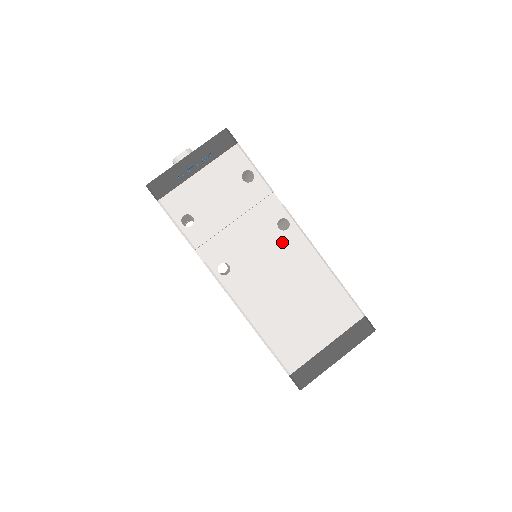
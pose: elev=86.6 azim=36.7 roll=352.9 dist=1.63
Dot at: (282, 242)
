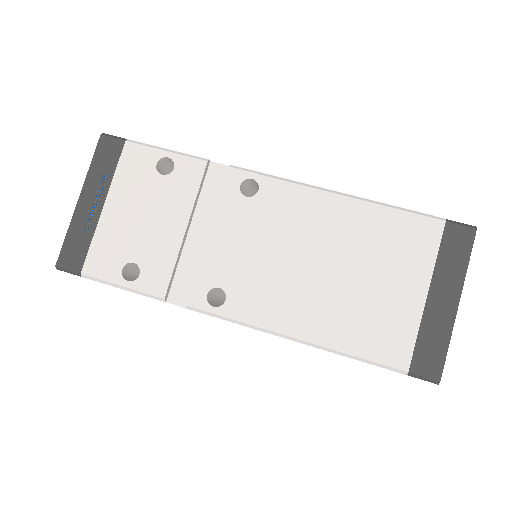
Dot at: (264, 210)
